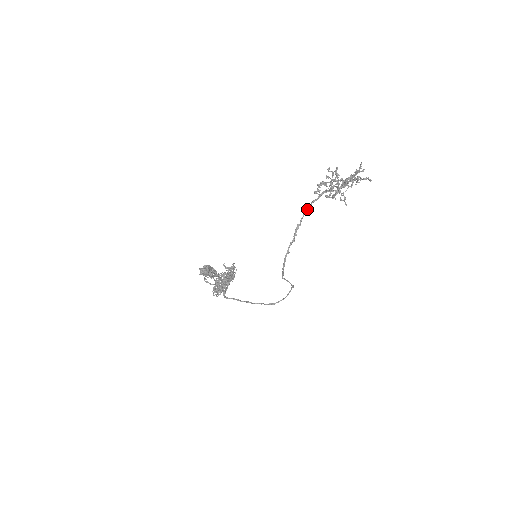
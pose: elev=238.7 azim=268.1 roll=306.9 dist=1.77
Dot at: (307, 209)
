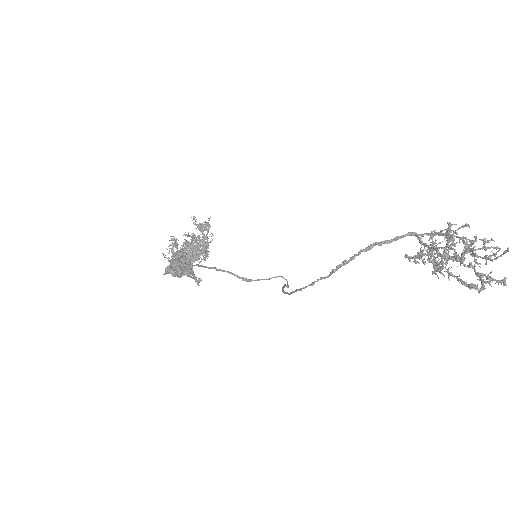
Dot at: (371, 248)
